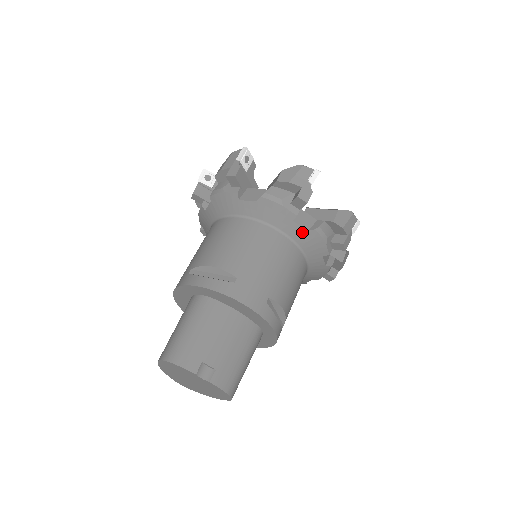
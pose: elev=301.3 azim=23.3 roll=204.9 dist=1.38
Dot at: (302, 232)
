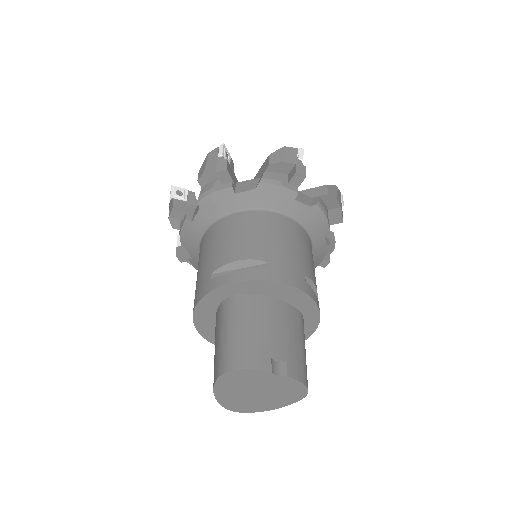
Dot at: (305, 210)
